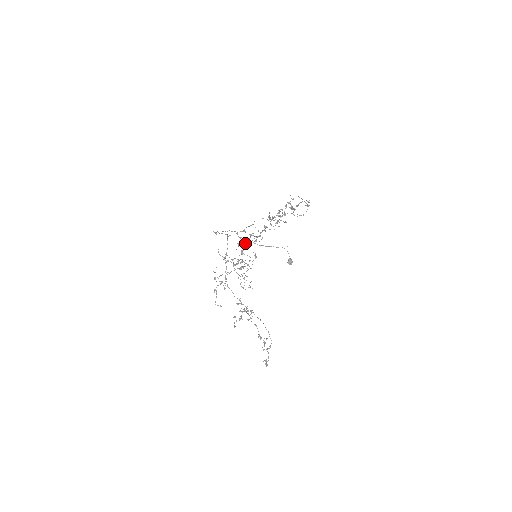
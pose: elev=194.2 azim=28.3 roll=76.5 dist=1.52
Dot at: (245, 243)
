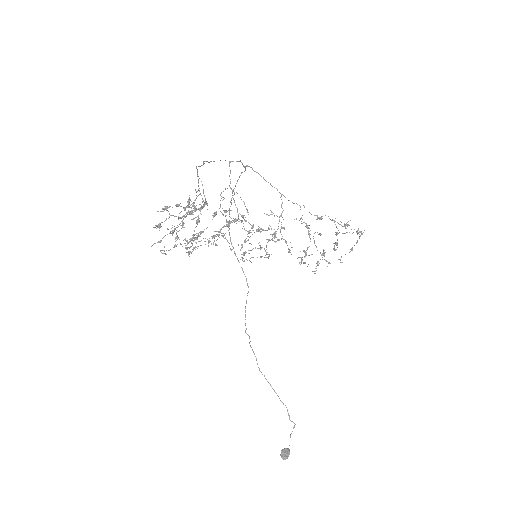
Dot at: (253, 248)
